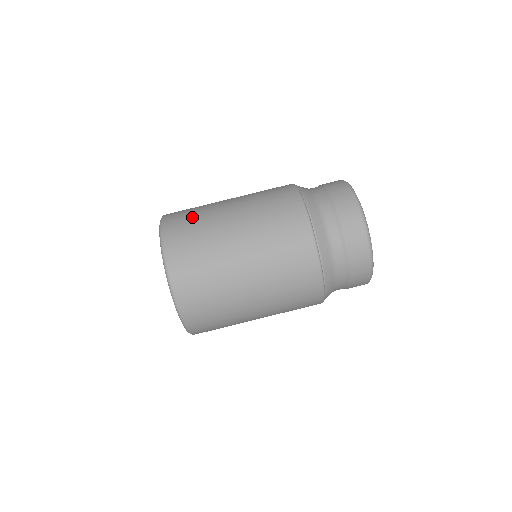
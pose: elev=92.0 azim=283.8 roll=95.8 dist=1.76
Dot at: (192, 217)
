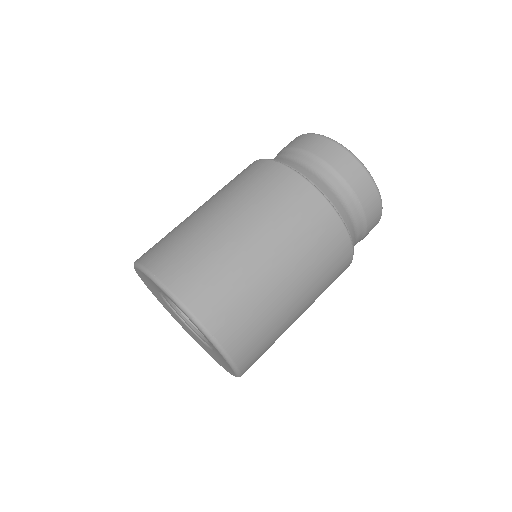
Dot at: (165, 237)
